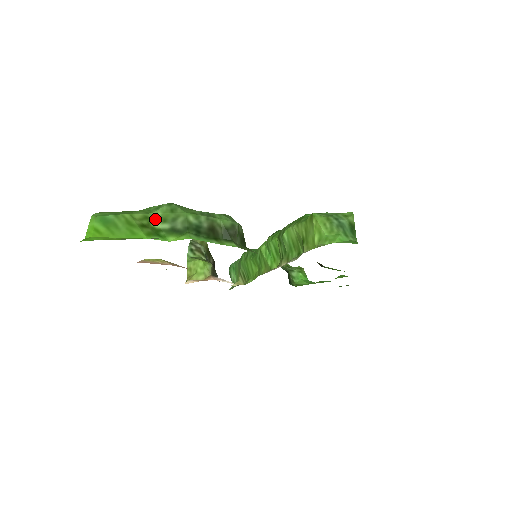
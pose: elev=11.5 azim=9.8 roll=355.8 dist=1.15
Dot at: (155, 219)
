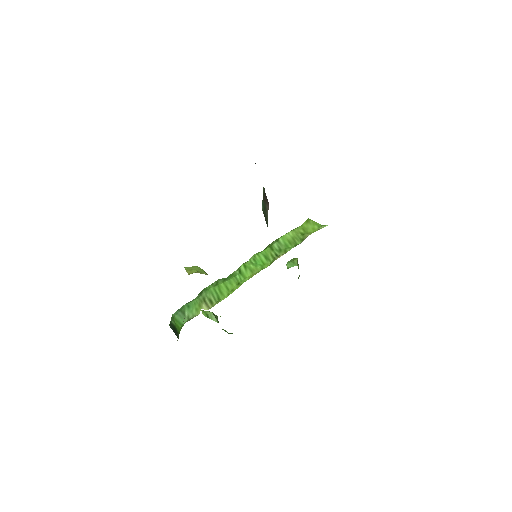
Dot at: occluded
